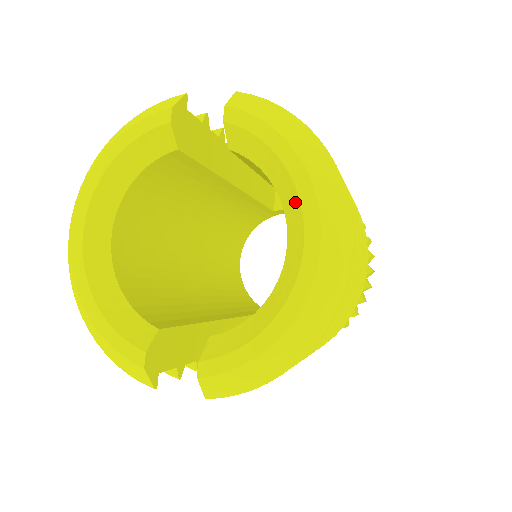
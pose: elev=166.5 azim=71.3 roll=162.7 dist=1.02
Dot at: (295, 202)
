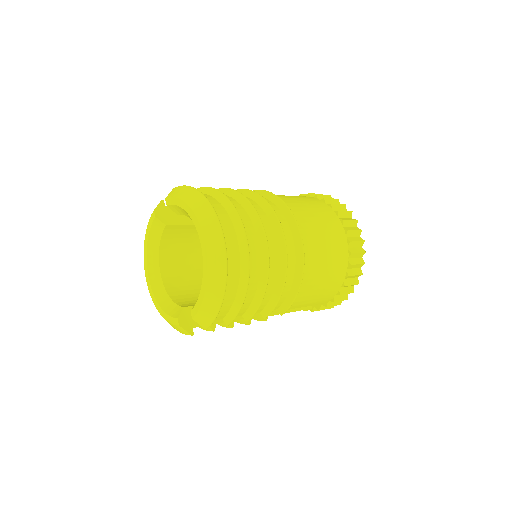
Dot at: (194, 224)
